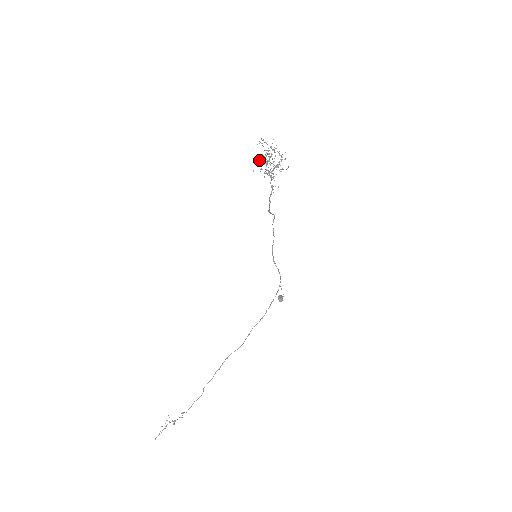
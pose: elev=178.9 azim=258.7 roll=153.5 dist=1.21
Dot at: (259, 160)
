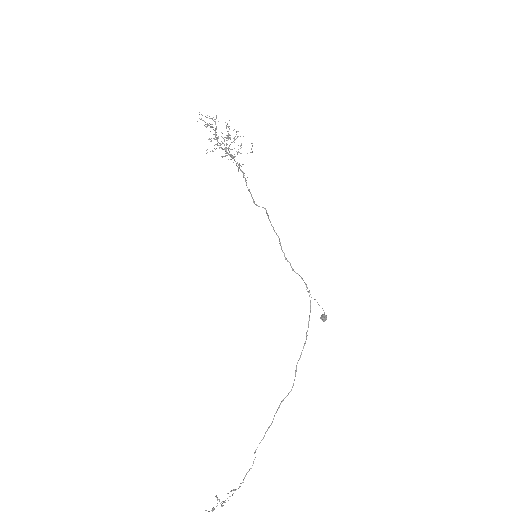
Dot at: (210, 141)
